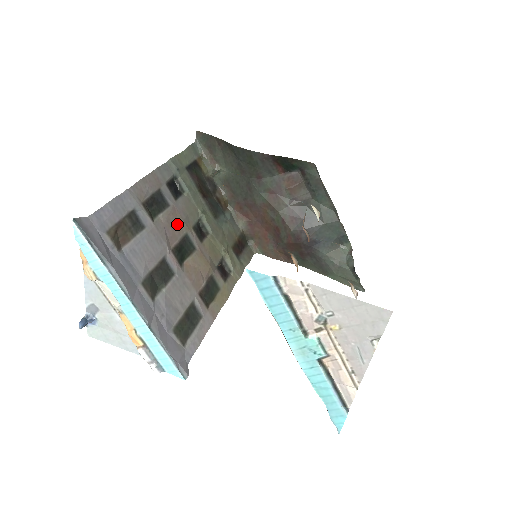
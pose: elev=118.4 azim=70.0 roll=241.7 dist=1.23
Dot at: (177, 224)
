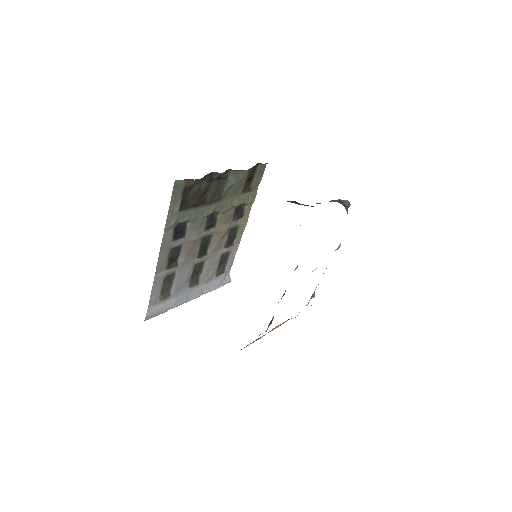
Dot at: (193, 245)
